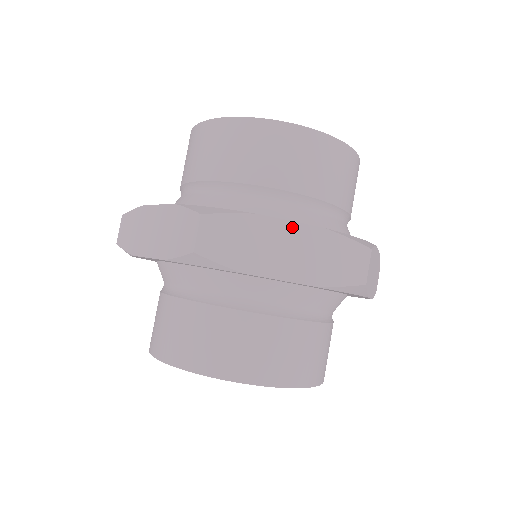
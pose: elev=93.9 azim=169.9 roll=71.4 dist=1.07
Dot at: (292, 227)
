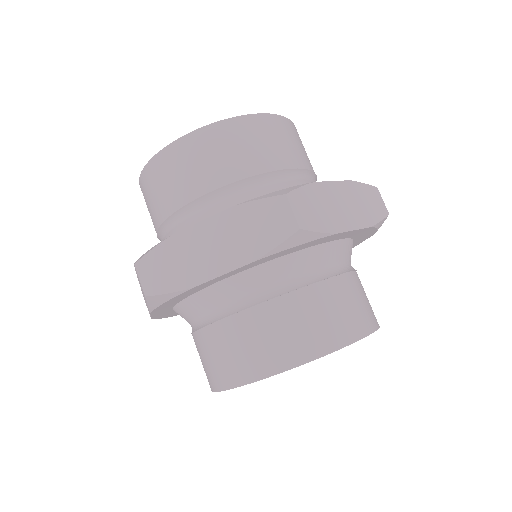
Dot at: (336, 186)
